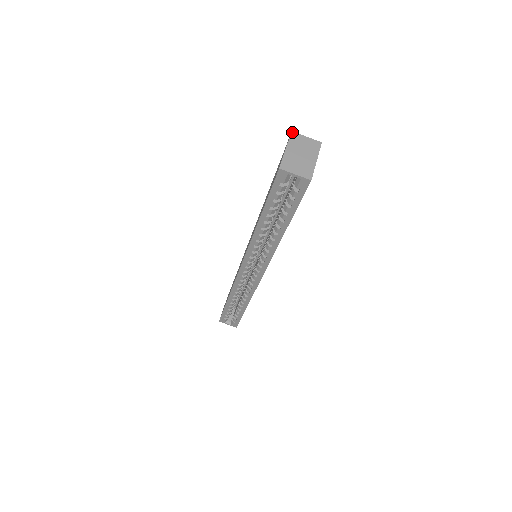
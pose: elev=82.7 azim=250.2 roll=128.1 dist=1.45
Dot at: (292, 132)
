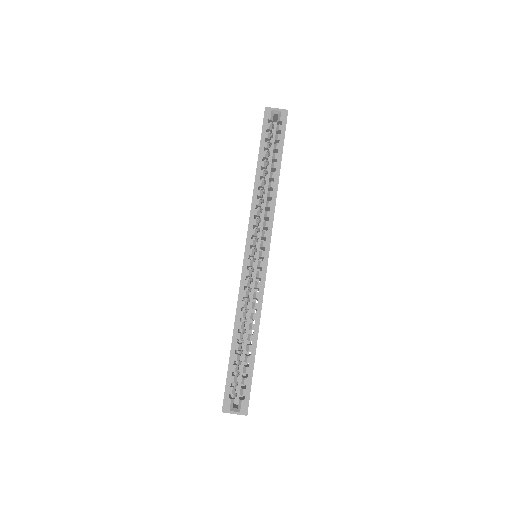
Dot at: occluded
